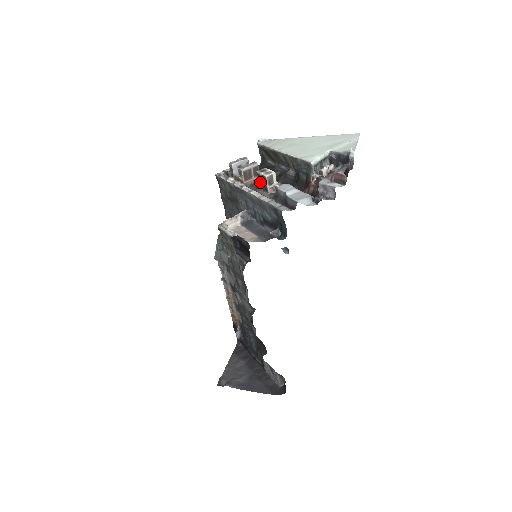
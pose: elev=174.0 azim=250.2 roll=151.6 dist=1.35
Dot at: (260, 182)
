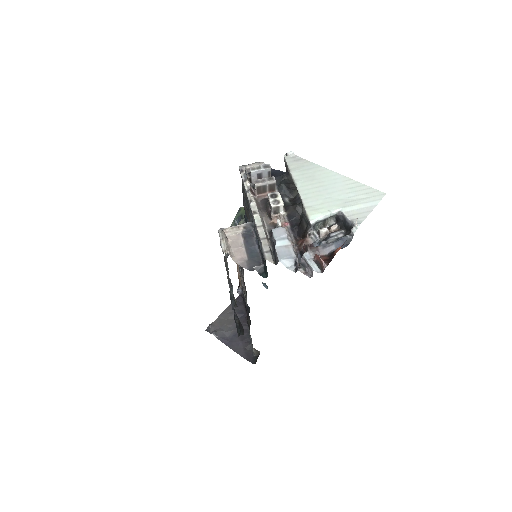
Dot at: (269, 204)
